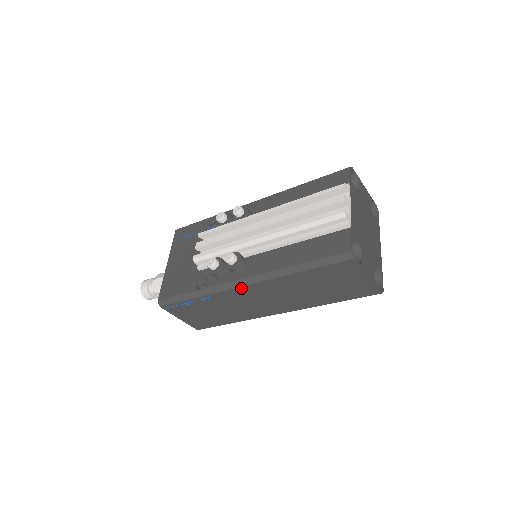
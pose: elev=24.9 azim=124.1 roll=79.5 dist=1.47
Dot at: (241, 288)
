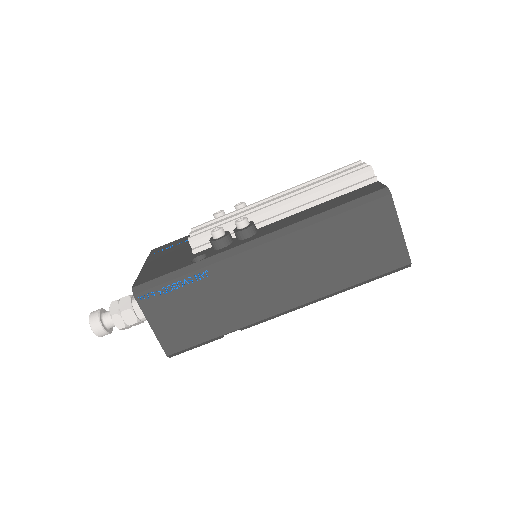
Dot at: (254, 251)
